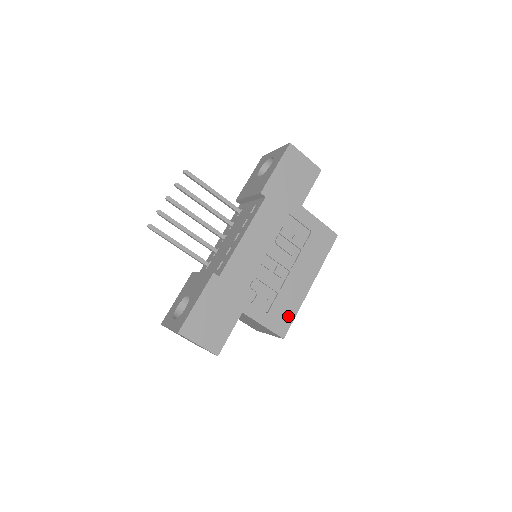
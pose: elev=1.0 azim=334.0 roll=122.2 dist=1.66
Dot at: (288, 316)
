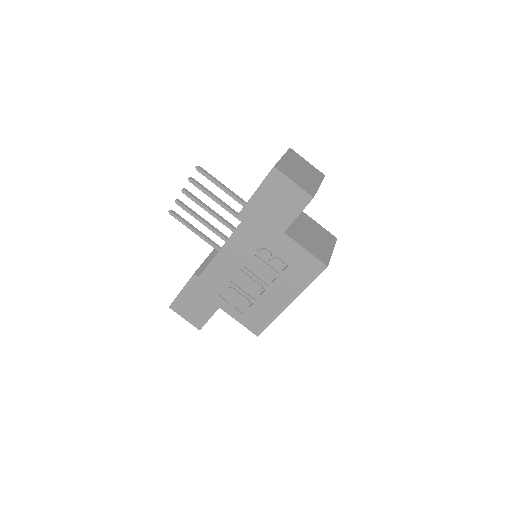
Dot at: (263, 321)
